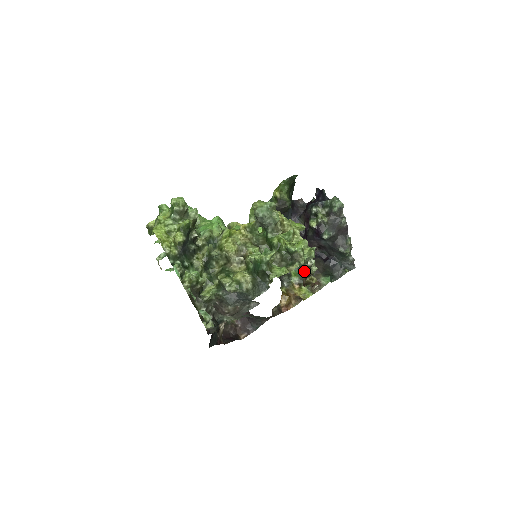
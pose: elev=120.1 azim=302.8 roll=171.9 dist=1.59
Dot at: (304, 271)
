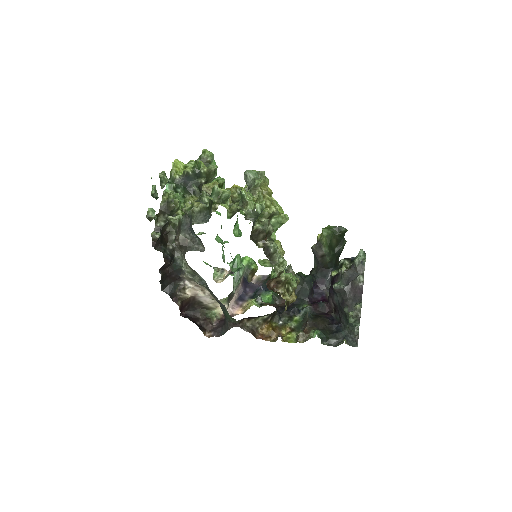
Dot at: (258, 244)
